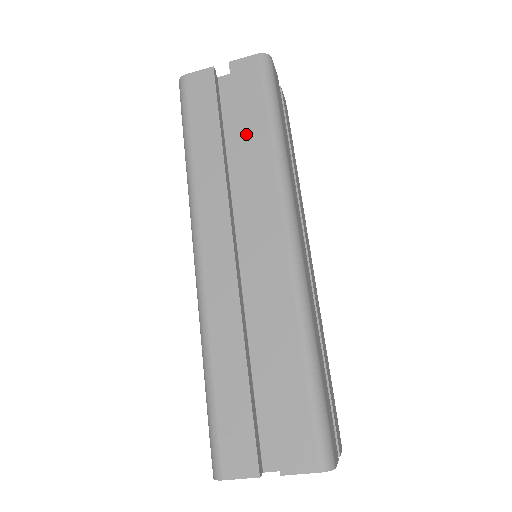
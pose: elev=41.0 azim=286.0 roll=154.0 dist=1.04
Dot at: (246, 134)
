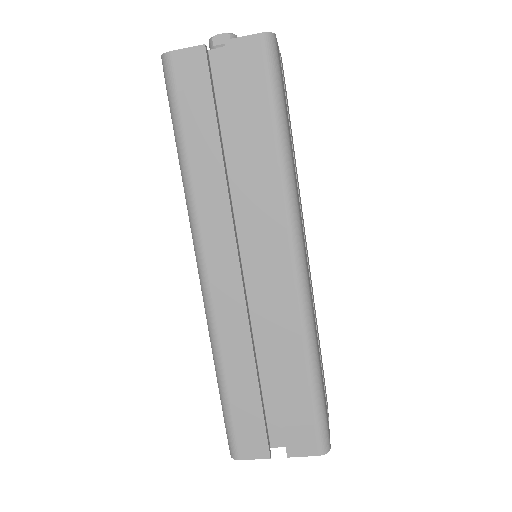
Dot at: (249, 143)
